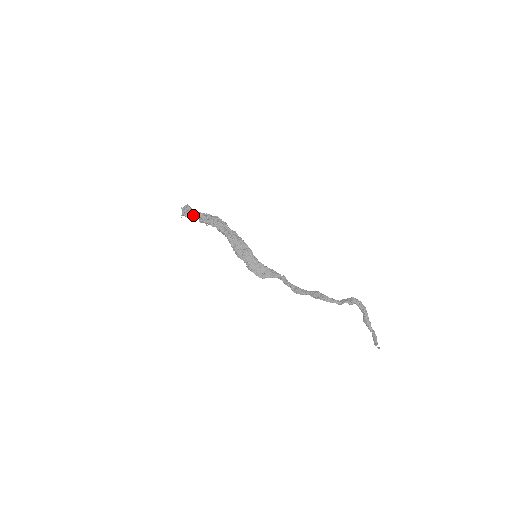
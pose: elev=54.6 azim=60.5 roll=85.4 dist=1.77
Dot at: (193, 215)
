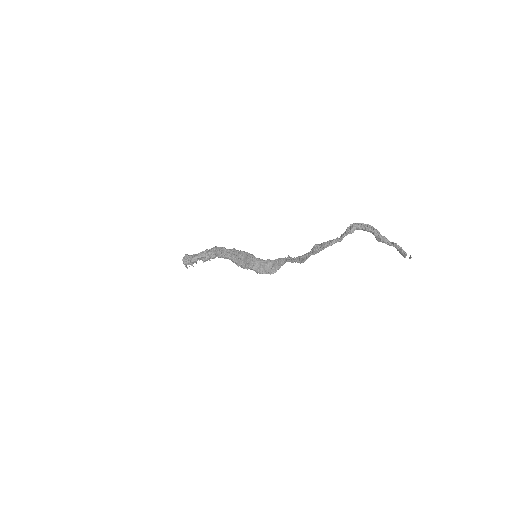
Dot at: (192, 259)
